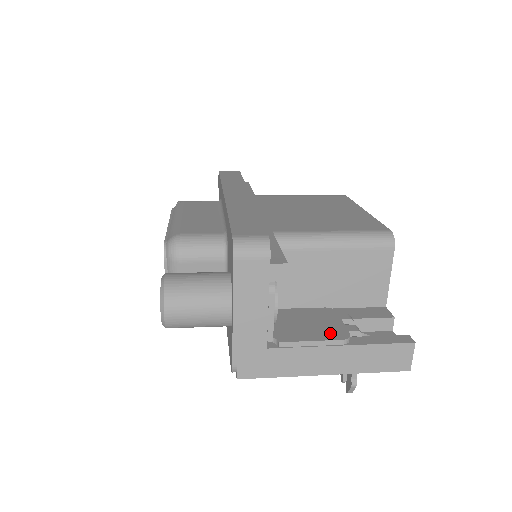
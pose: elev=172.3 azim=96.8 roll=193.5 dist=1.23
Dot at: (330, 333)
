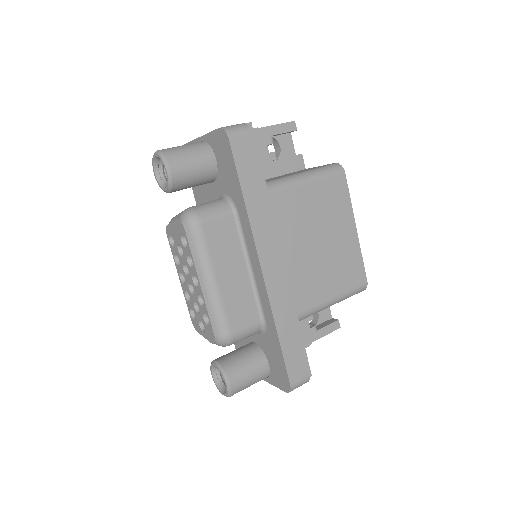
Dot at: occluded
